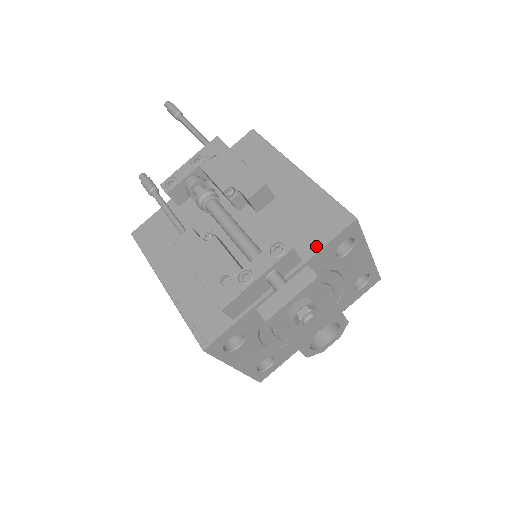
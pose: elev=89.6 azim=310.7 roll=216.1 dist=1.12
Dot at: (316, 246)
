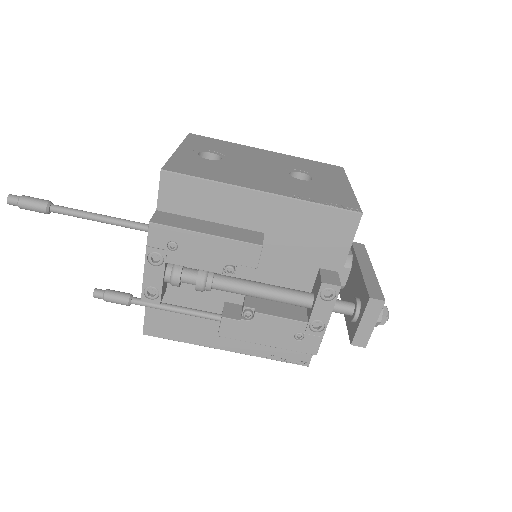
Dot at: (342, 255)
